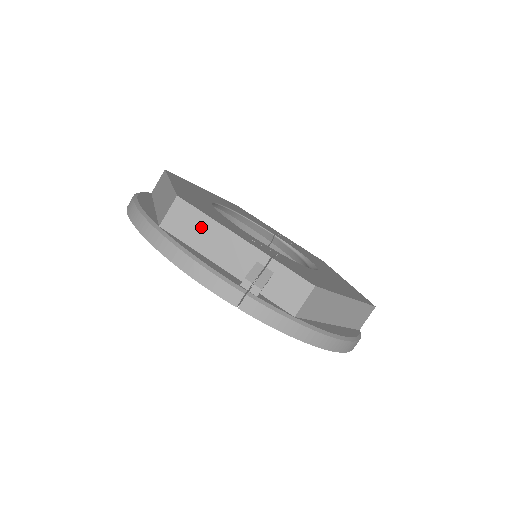
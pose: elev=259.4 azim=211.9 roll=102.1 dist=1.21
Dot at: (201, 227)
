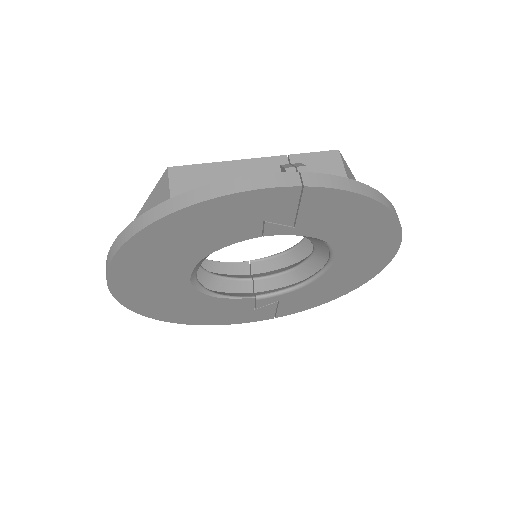
Dot at: (210, 174)
